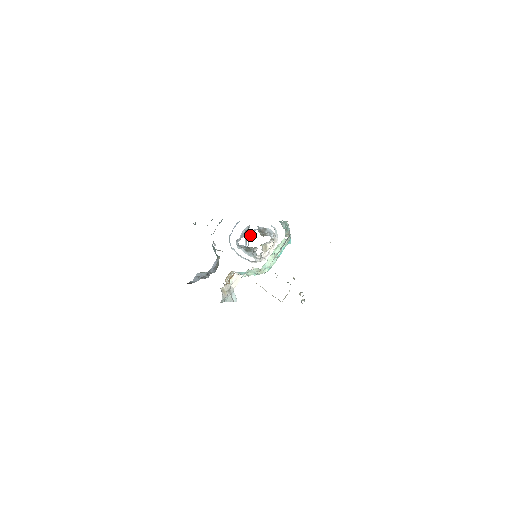
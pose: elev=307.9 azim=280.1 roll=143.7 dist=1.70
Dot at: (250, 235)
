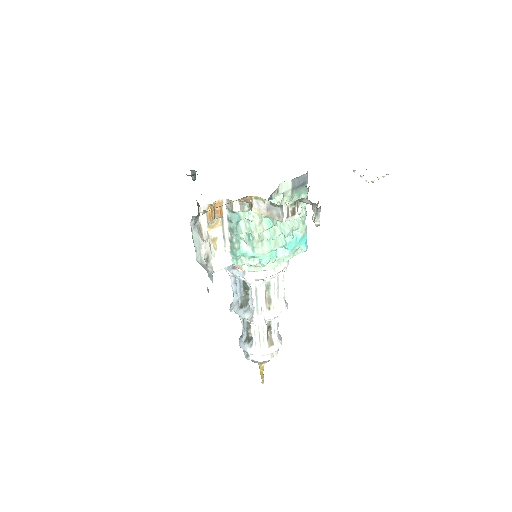
Dot at: occluded
